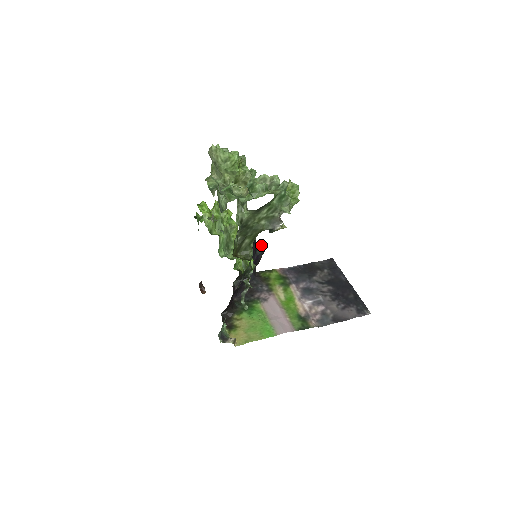
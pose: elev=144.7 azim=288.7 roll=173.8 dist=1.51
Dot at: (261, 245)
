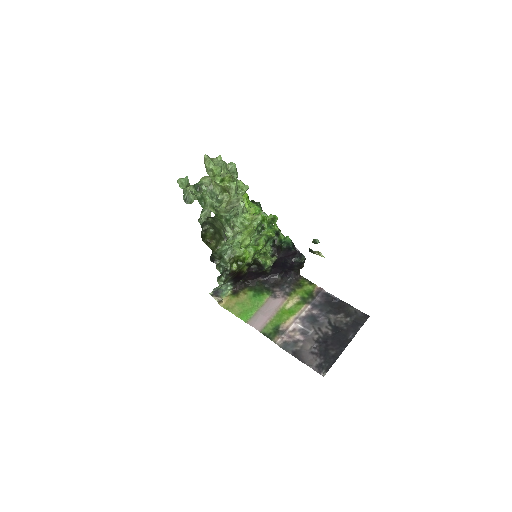
Dot at: (302, 256)
